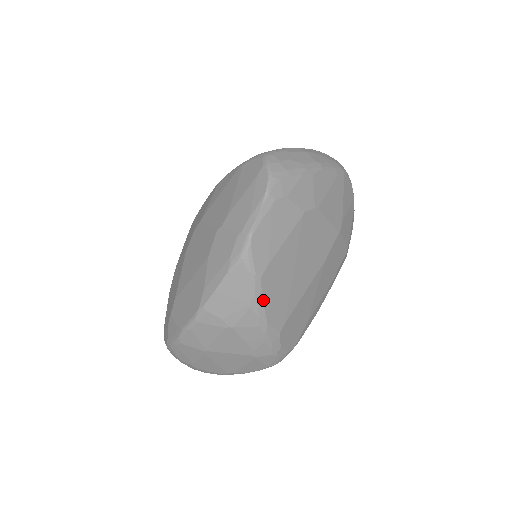
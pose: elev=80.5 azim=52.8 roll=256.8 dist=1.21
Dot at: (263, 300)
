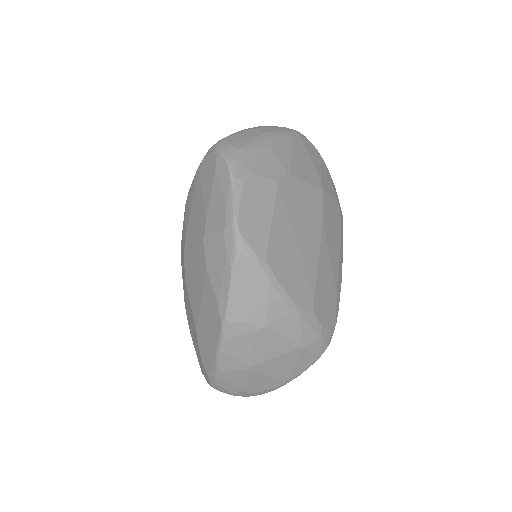
Dot at: (280, 284)
